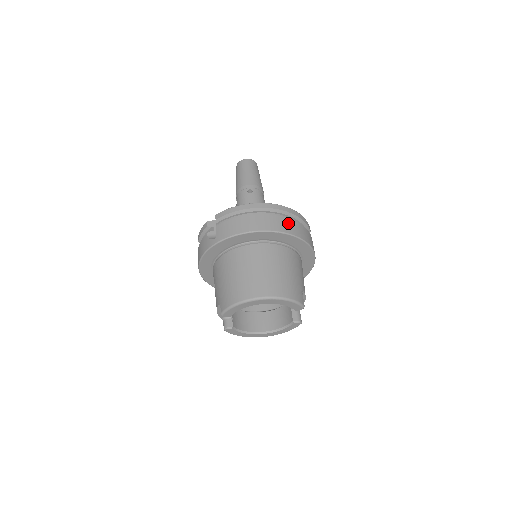
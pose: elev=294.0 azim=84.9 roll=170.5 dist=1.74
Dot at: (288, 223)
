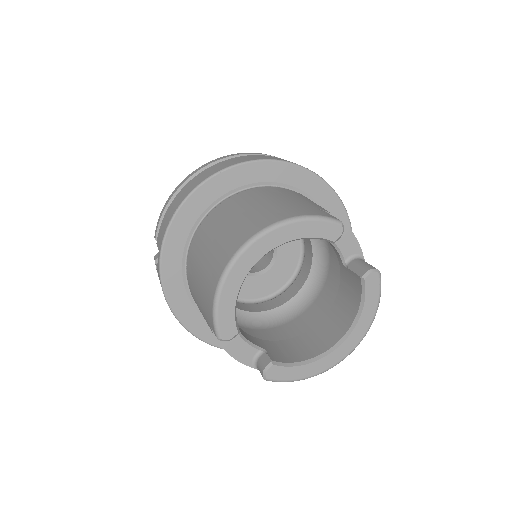
Dot at: (240, 158)
